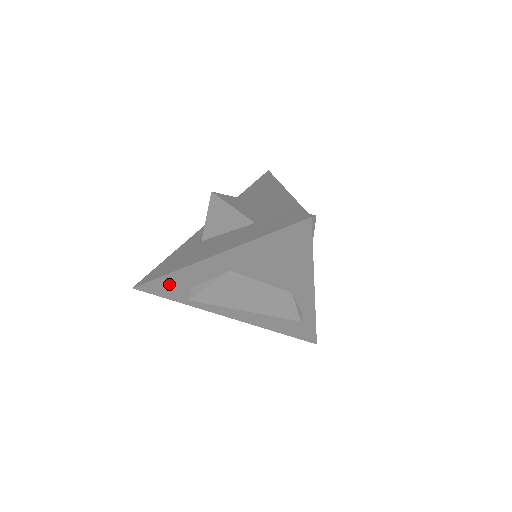
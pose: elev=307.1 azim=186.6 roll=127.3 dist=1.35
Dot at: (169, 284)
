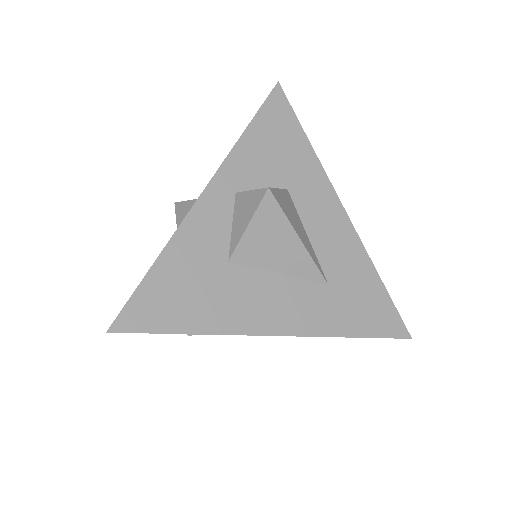
Dot at: occluded
